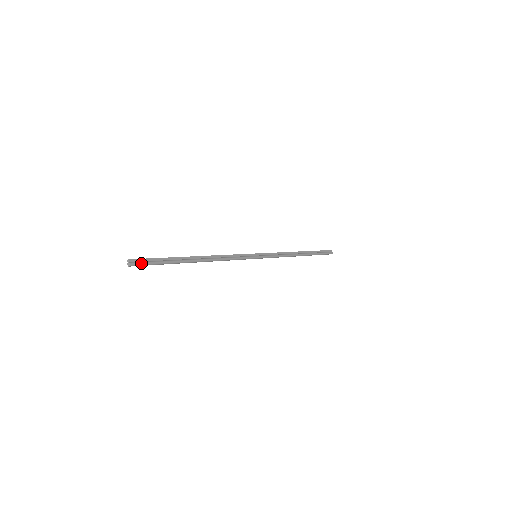
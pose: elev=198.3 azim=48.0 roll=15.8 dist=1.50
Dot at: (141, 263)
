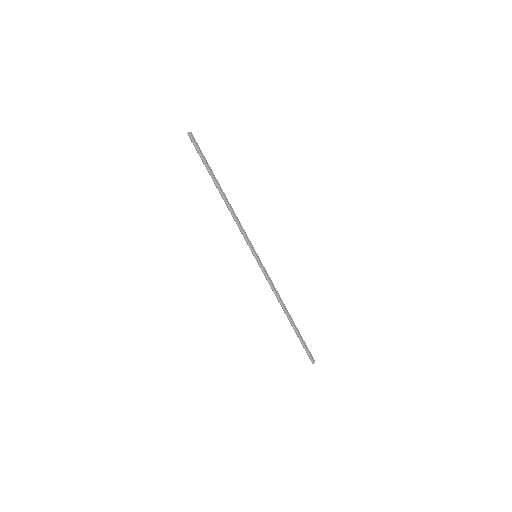
Dot at: (195, 141)
